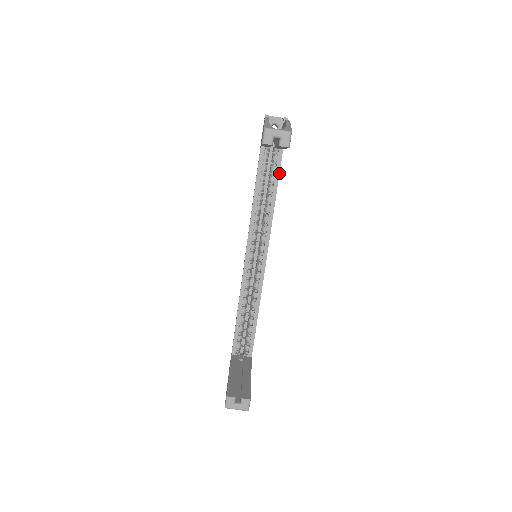
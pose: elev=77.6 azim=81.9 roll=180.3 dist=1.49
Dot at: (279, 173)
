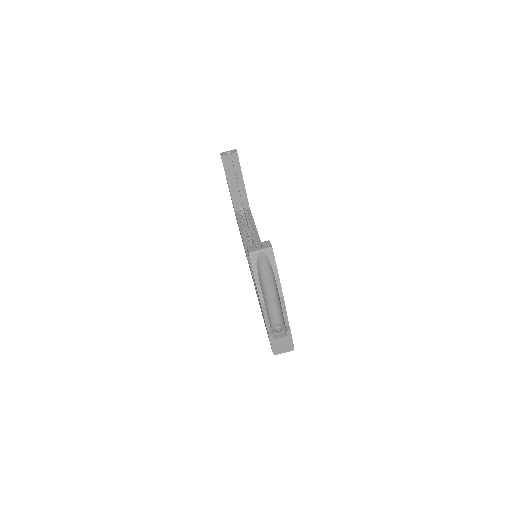
Dot at: (252, 216)
